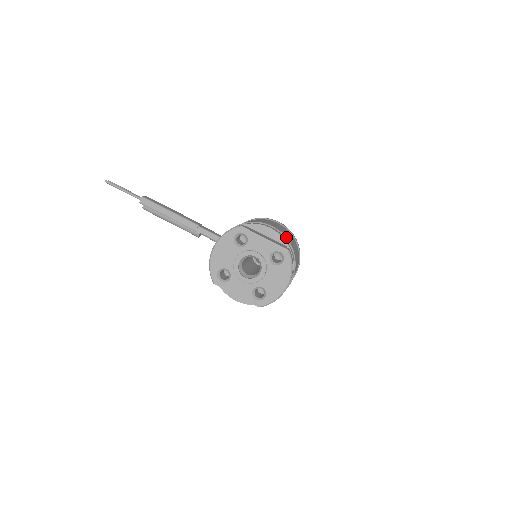
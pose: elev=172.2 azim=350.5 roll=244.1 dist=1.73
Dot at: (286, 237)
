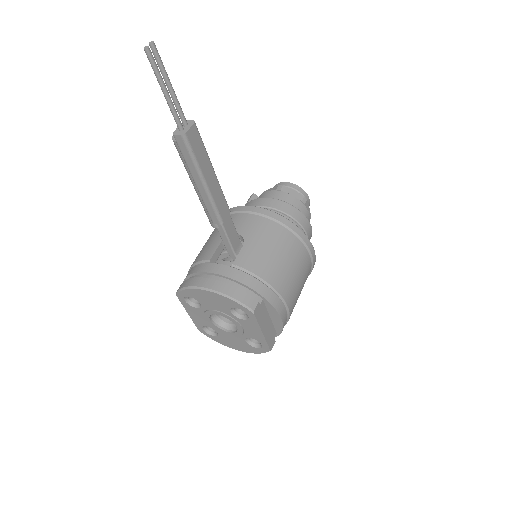
Dot at: occluded
